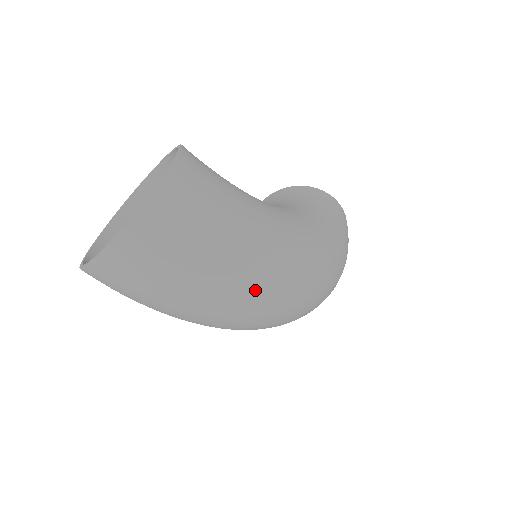
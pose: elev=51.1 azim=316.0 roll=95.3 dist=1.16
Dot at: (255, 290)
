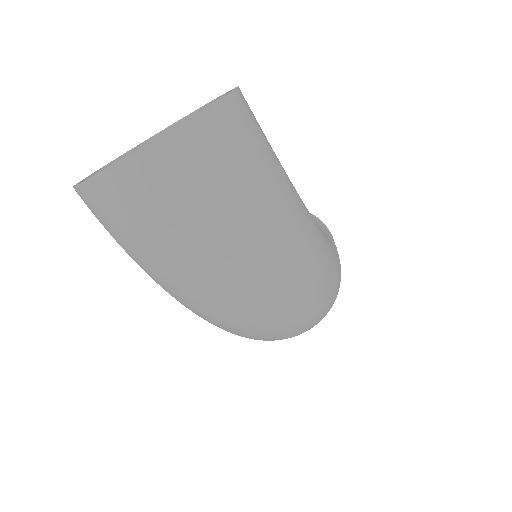
Dot at: (276, 271)
